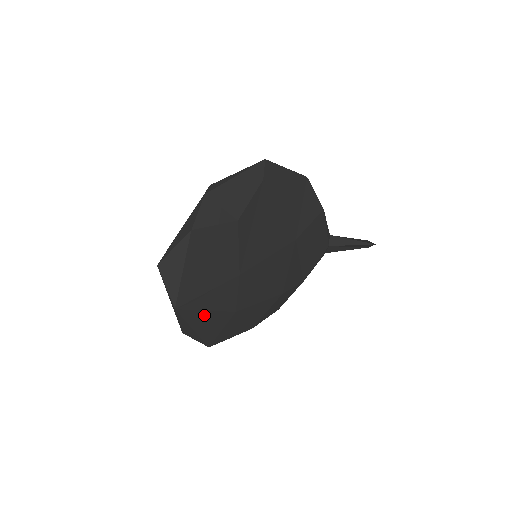
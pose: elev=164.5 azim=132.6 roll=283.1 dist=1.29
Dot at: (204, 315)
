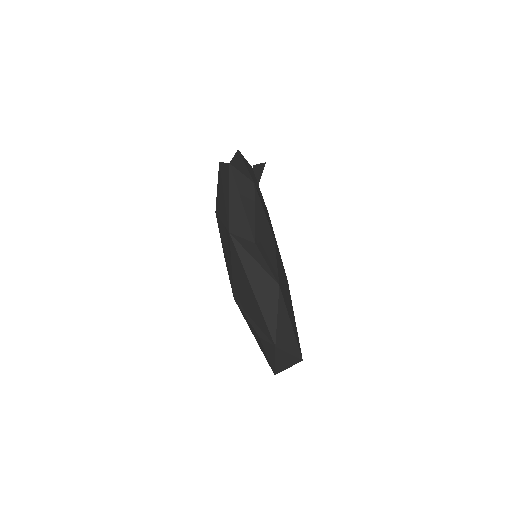
Dot at: occluded
